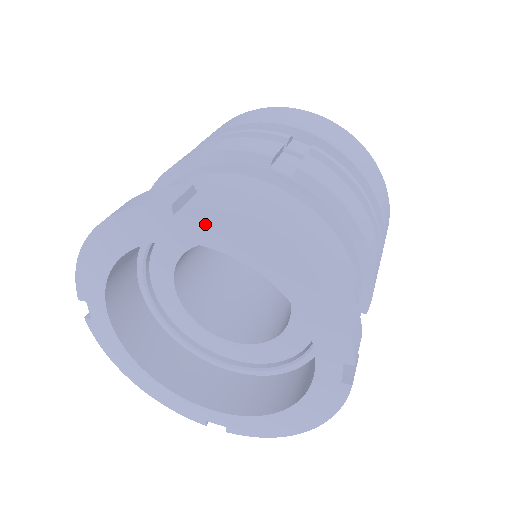
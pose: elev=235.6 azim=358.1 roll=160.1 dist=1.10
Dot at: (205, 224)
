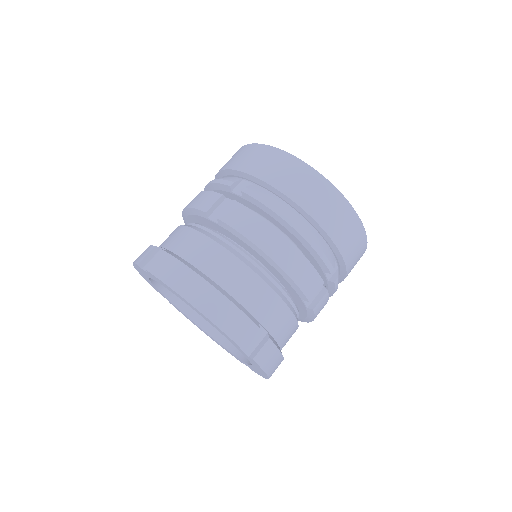
Dot at: (150, 274)
